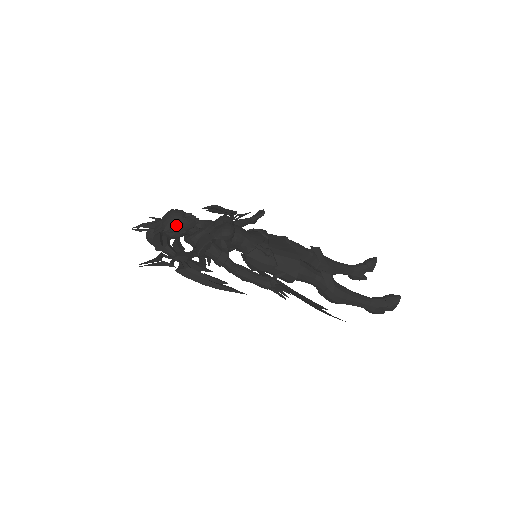
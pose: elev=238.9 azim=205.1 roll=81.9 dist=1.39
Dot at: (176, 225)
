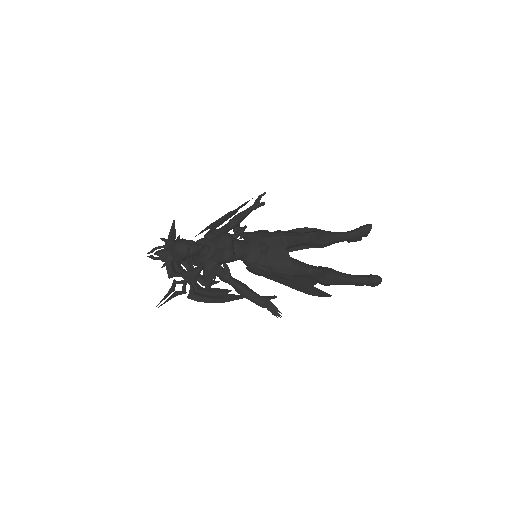
Dot at: (183, 258)
